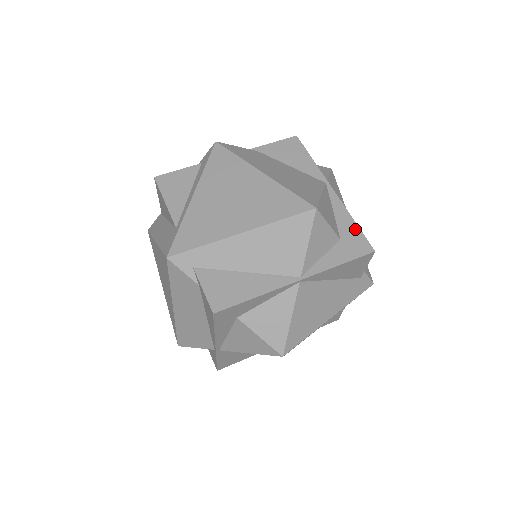
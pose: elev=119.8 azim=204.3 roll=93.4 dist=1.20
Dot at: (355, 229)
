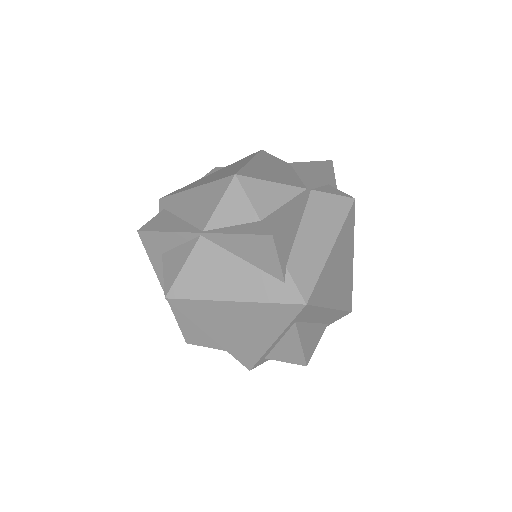
Dot at: (281, 218)
